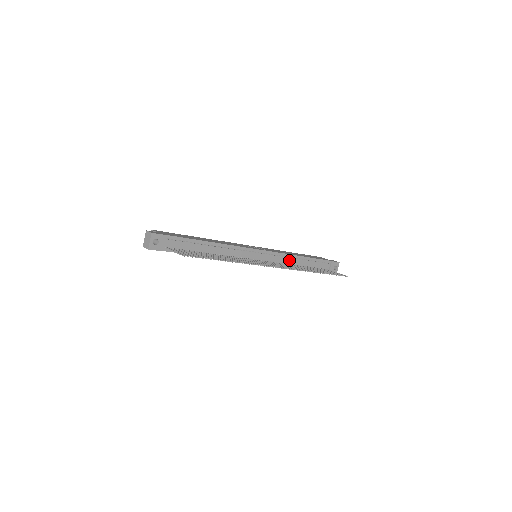
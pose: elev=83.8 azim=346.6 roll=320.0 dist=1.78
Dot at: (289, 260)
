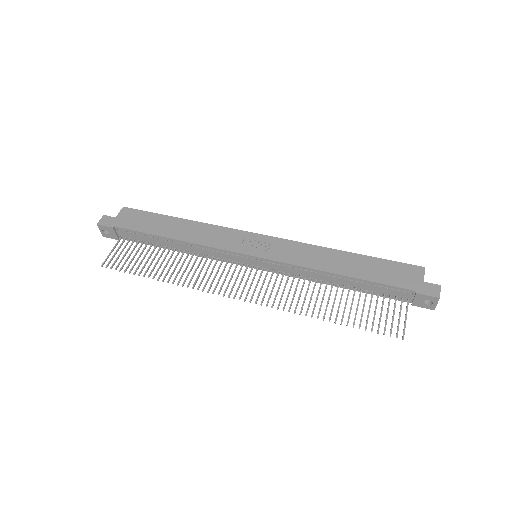
Dot at: (311, 274)
